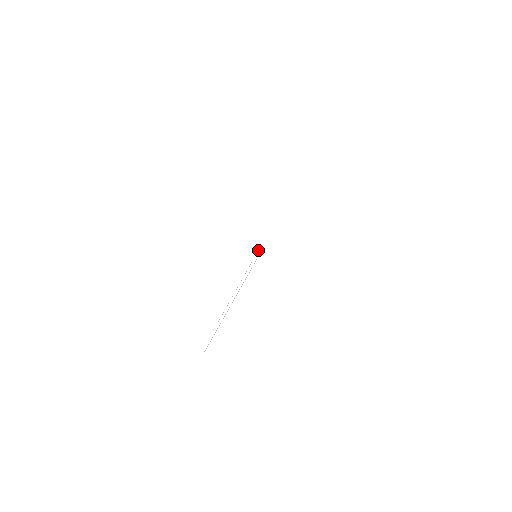
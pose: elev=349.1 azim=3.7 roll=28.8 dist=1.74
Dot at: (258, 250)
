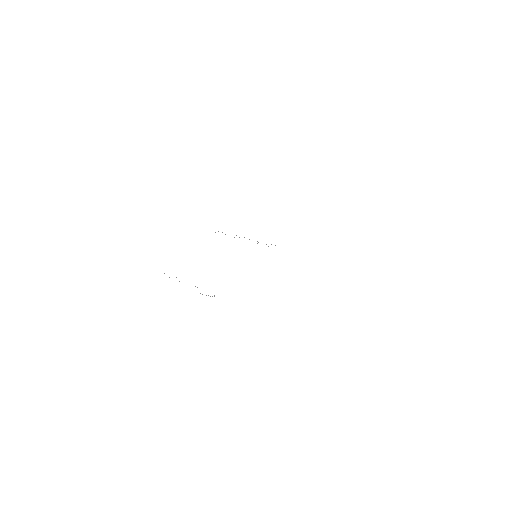
Dot at: occluded
